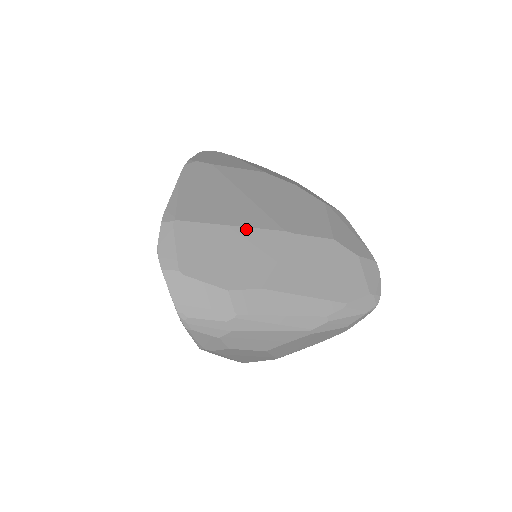
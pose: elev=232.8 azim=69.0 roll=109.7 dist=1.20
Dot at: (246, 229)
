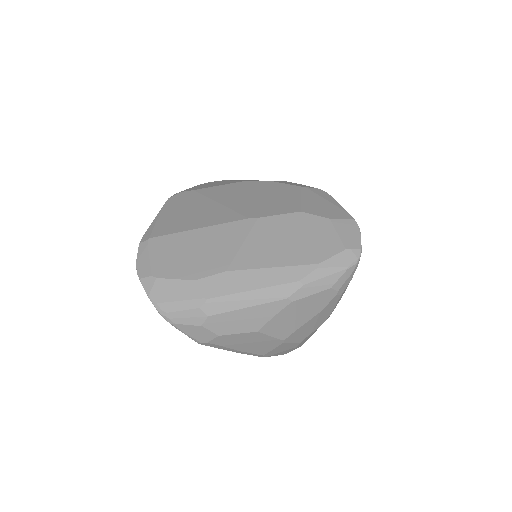
Dot at: (211, 227)
